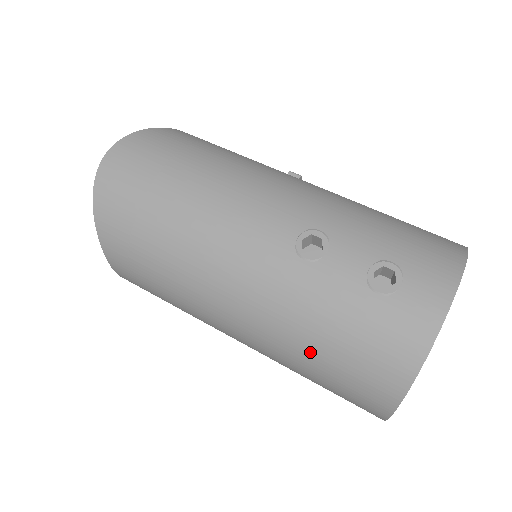
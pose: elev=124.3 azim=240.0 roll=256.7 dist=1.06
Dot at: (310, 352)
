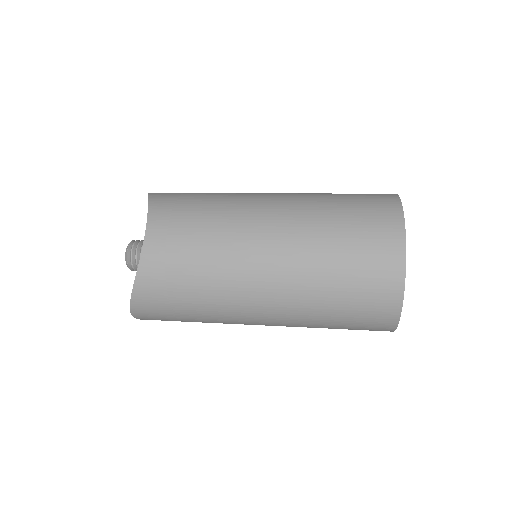
Dot at: (332, 203)
